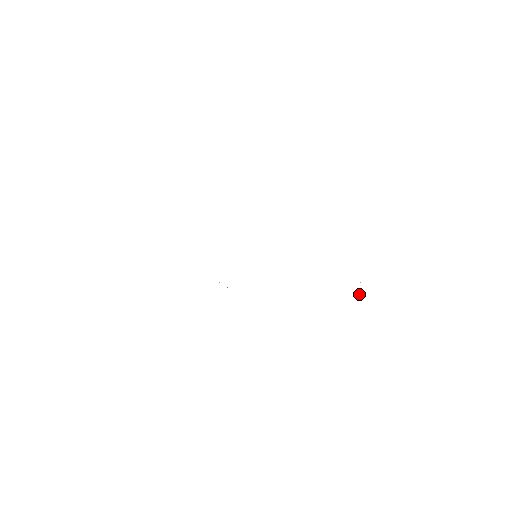
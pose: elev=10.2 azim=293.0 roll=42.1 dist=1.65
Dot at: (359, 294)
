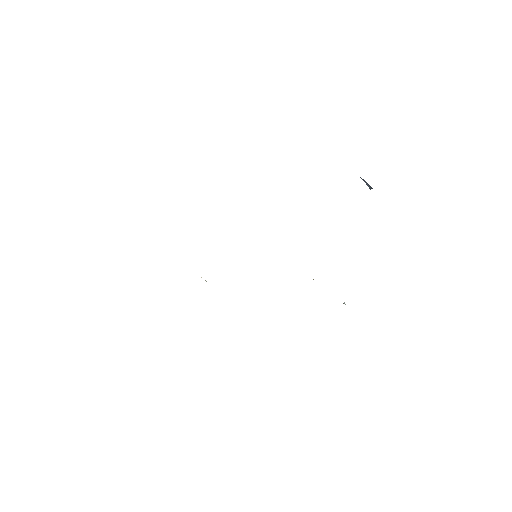
Dot at: (345, 304)
